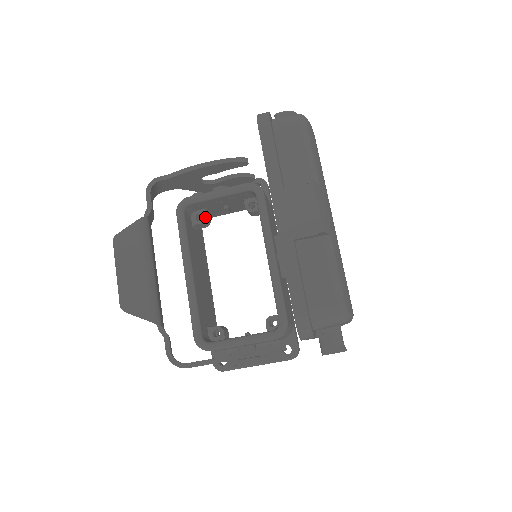
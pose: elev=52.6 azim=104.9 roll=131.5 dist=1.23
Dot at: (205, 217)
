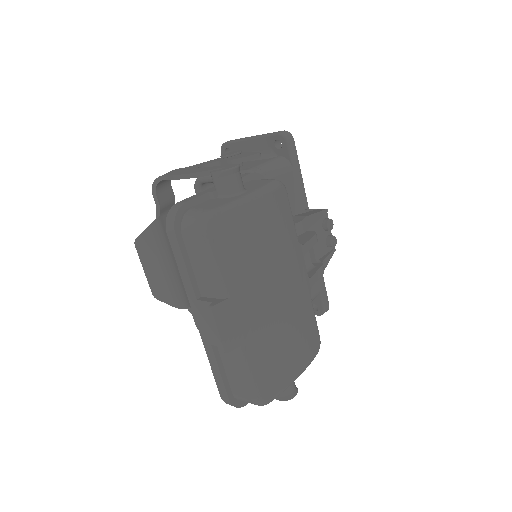
Dot at: occluded
